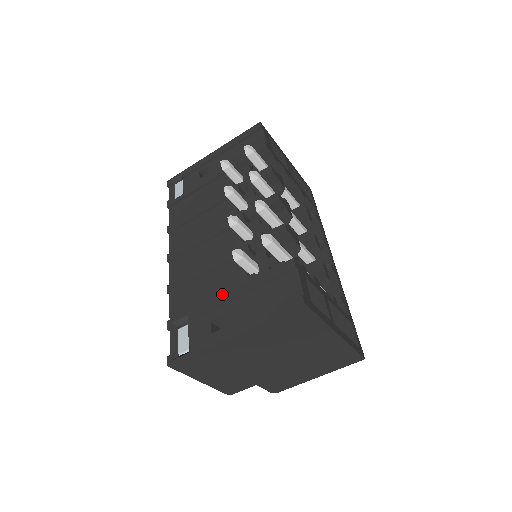
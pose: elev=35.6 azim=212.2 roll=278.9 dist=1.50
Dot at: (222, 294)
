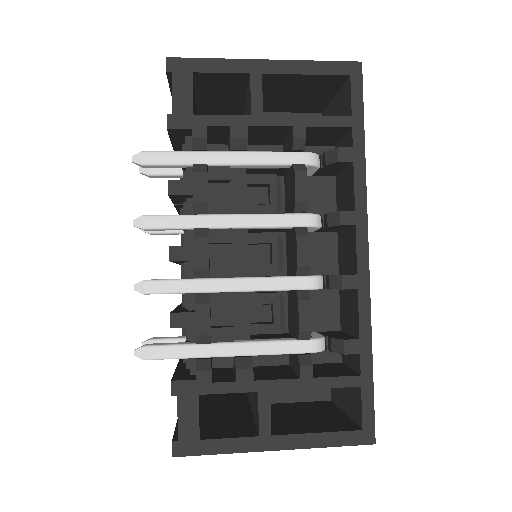
Dot at: occluded
